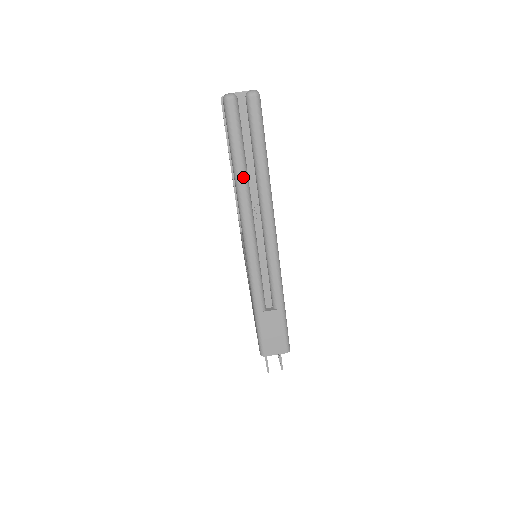
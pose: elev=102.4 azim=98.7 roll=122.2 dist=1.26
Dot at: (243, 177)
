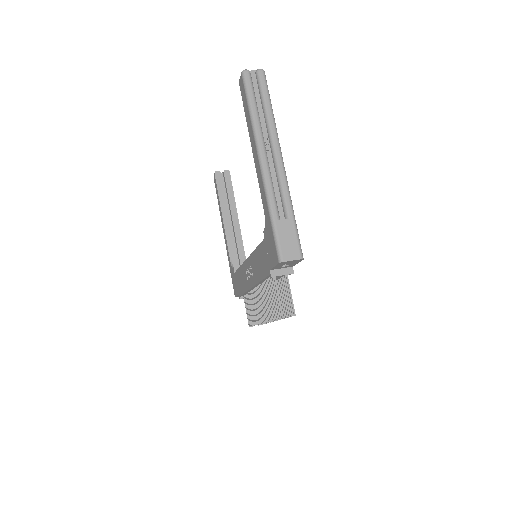
Dot at: (257, 118)
